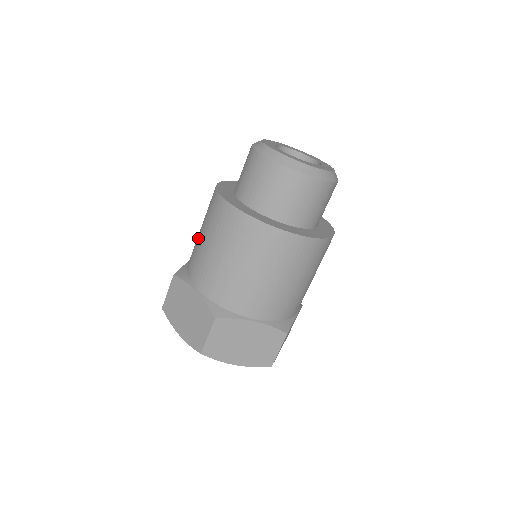
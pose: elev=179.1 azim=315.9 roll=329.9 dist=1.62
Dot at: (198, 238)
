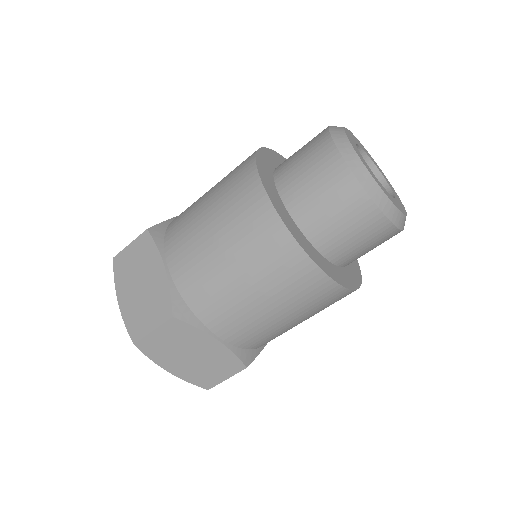
Dot at: (226, 276)
